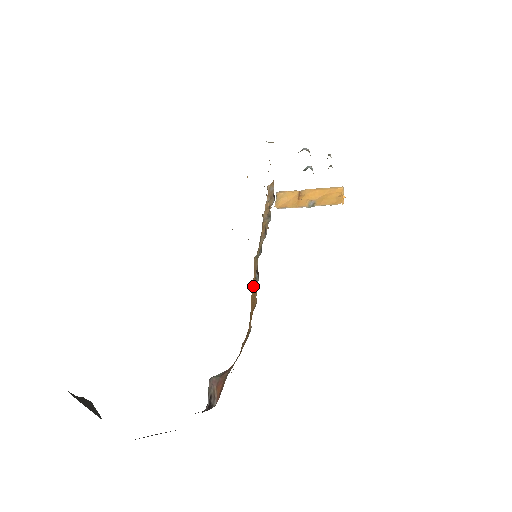
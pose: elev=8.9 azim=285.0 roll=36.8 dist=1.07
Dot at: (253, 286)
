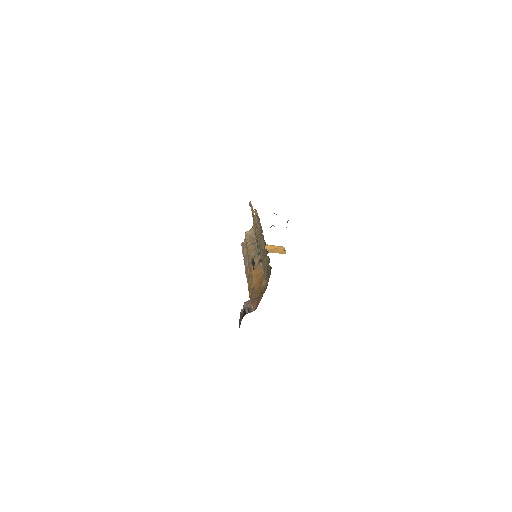
Dot at: (255, 271)
